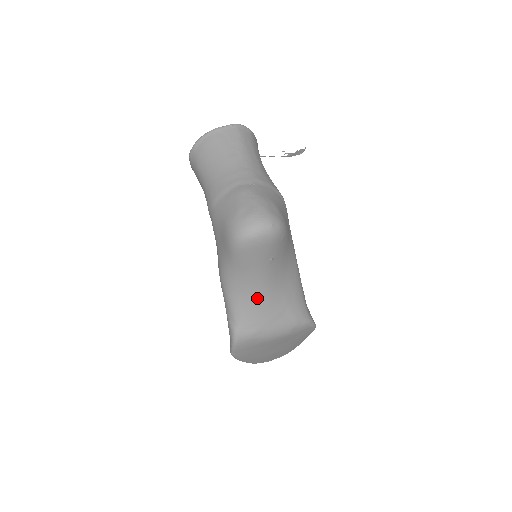
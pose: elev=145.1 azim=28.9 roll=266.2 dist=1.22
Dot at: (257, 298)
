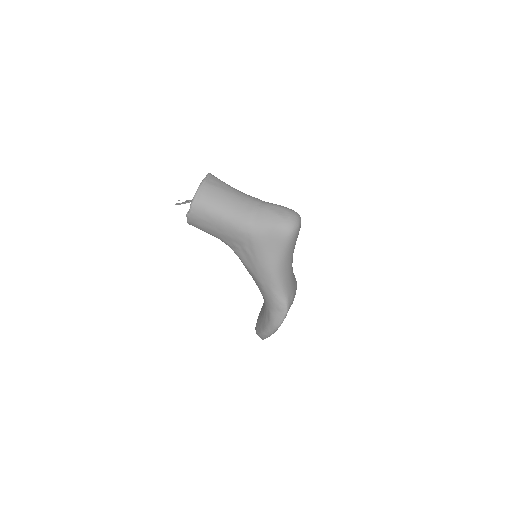
Dot at: (291, 272)
